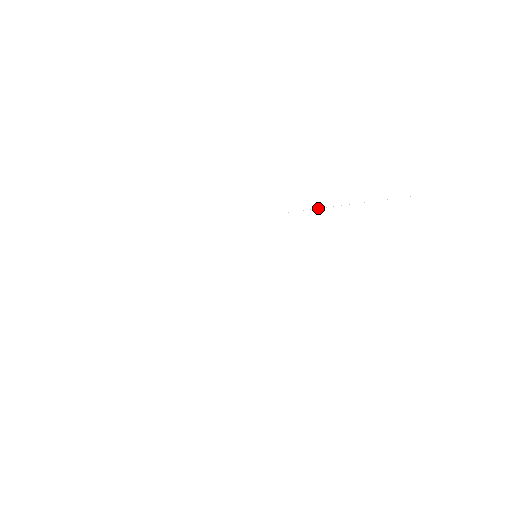
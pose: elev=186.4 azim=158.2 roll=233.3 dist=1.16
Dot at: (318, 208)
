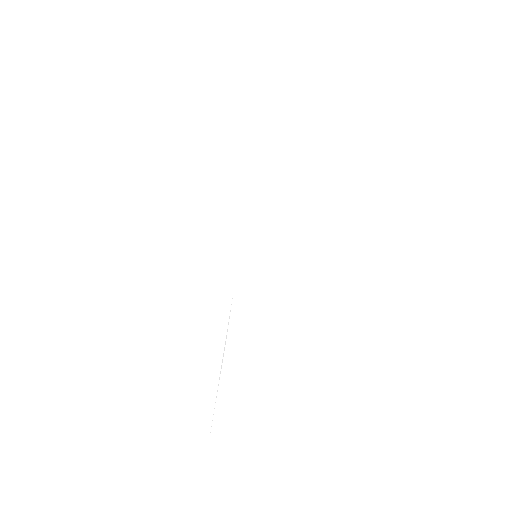
Dot at: (278, 191)
